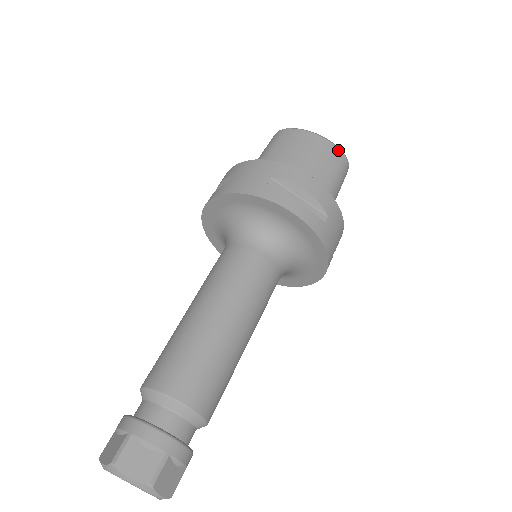
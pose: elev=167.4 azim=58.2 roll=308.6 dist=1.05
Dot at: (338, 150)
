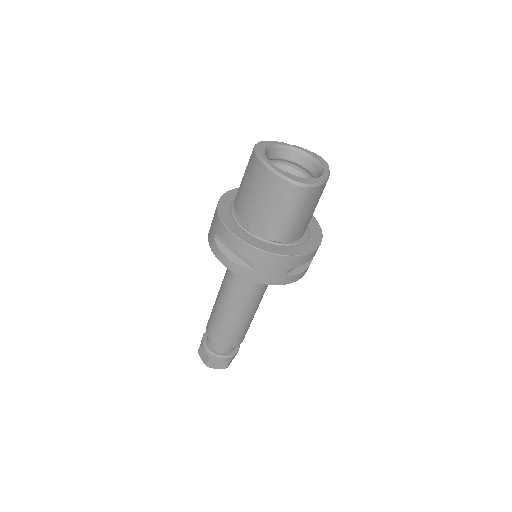
Dot at: (282, 181)
